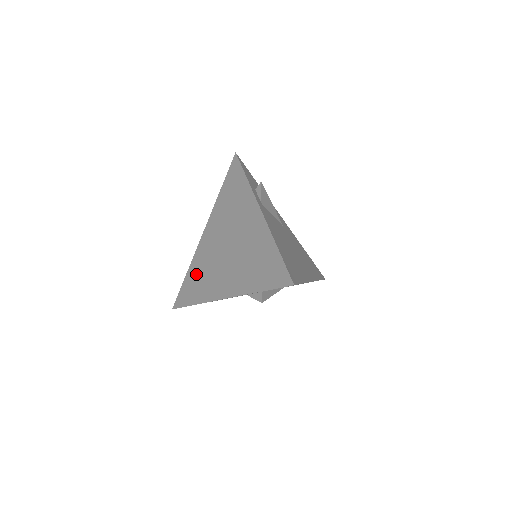
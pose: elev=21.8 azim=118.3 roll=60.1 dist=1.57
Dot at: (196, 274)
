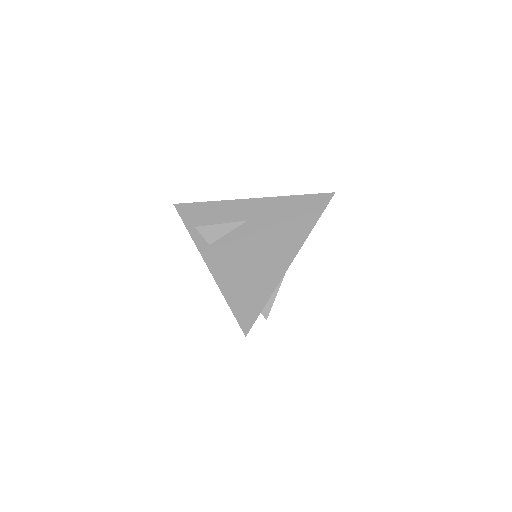
Dot at: occluded
